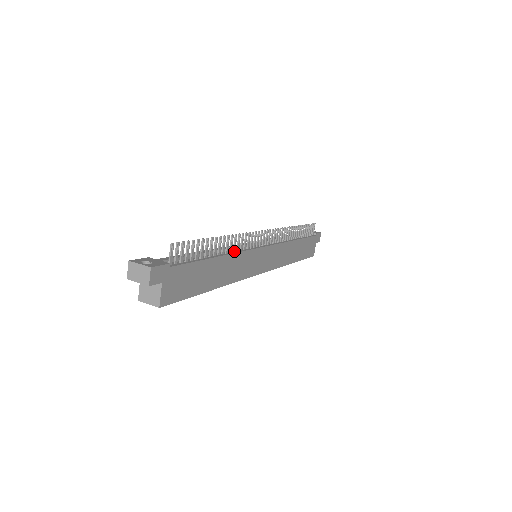
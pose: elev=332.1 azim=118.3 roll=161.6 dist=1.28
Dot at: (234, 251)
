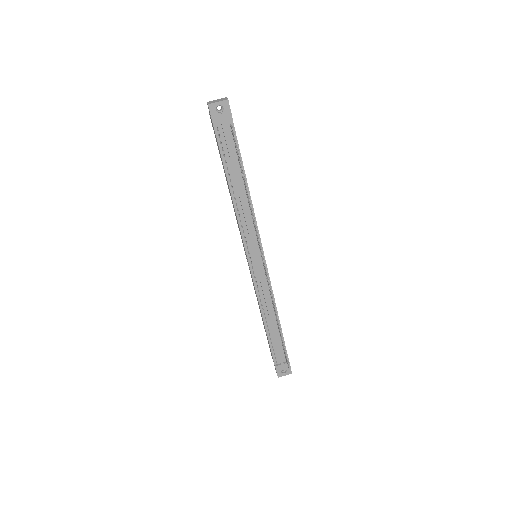
Dot at: occluded
